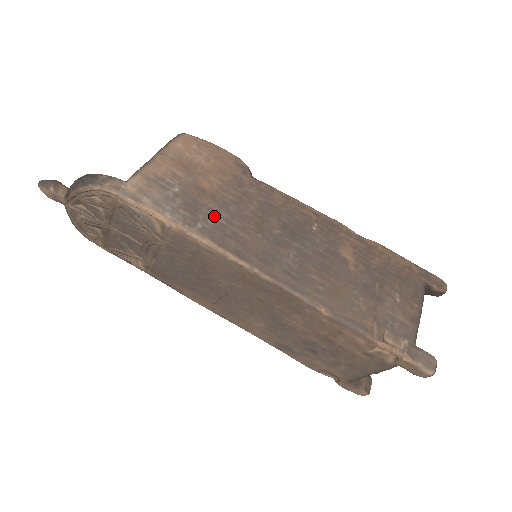
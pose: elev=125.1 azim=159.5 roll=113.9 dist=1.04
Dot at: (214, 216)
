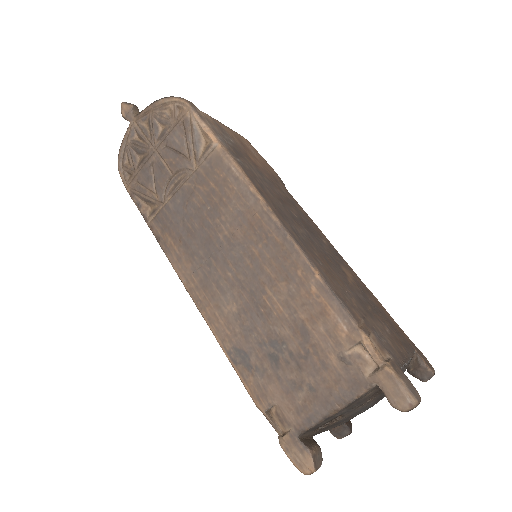
Dot at: (251, 168)
